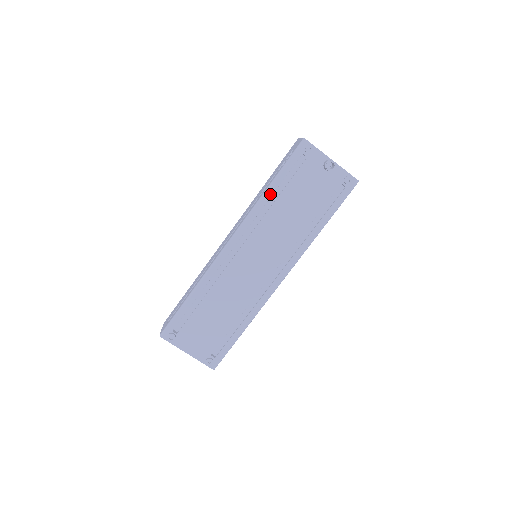
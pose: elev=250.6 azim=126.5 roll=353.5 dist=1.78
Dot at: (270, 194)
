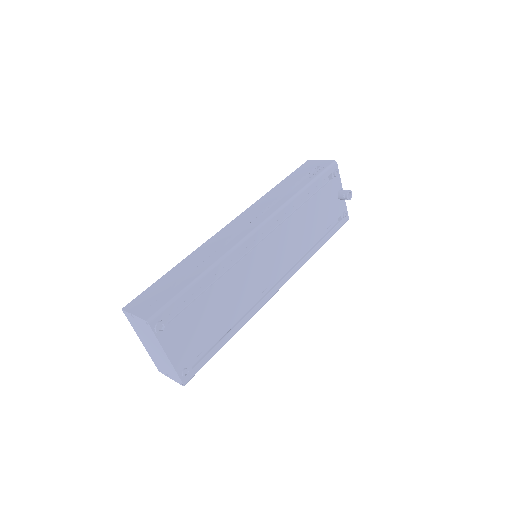
Dot at: (302, 196)
